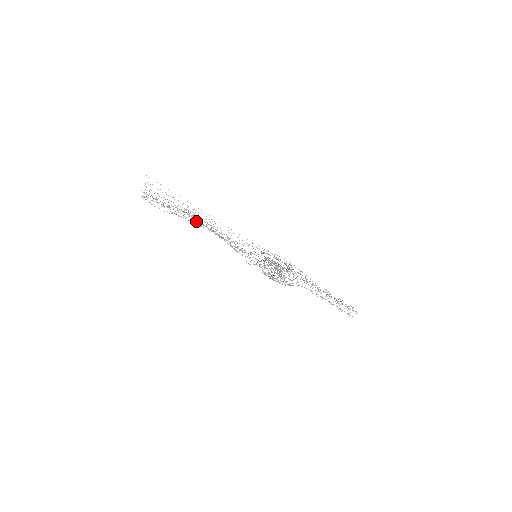
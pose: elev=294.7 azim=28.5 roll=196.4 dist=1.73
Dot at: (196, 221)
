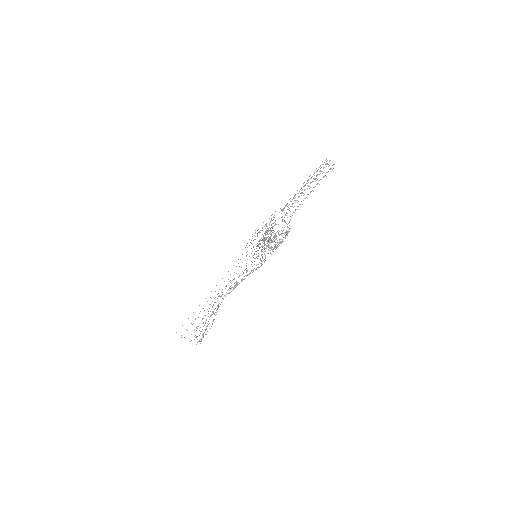
Dot at: occluded
